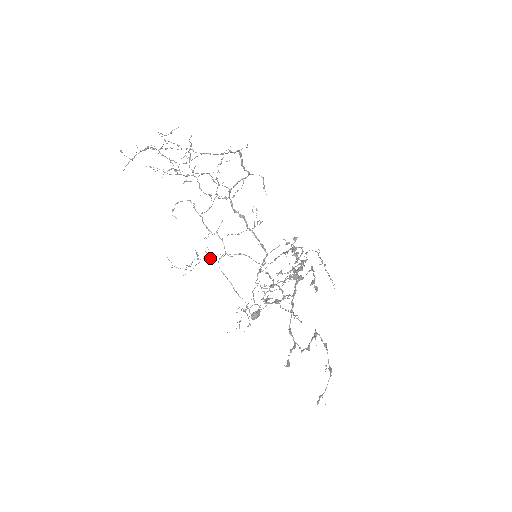
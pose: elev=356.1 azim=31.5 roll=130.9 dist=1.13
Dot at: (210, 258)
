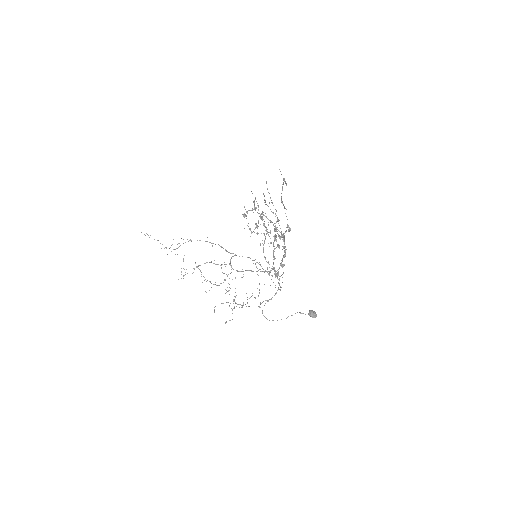
Dot at: occluded
